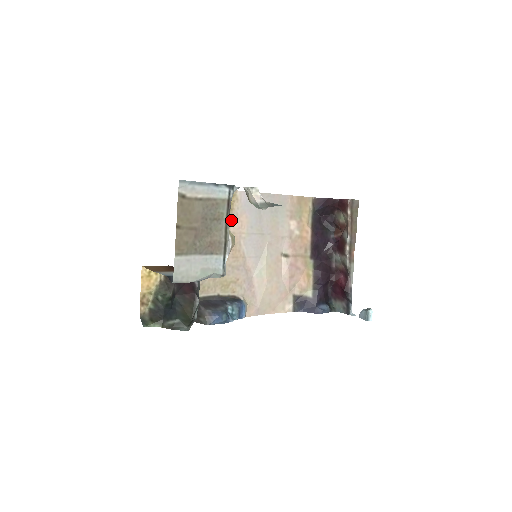
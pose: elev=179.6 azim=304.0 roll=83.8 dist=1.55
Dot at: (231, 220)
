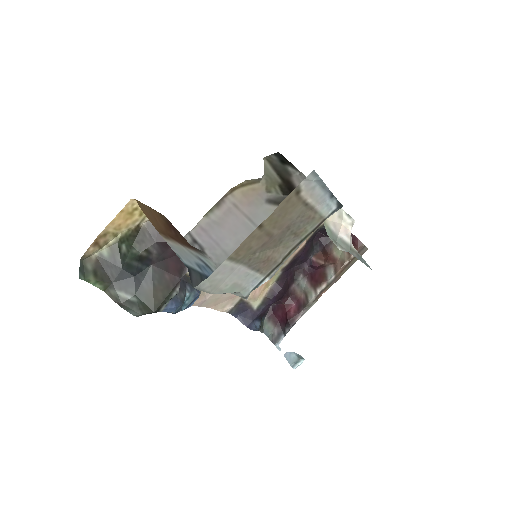
Dot at: occluded
